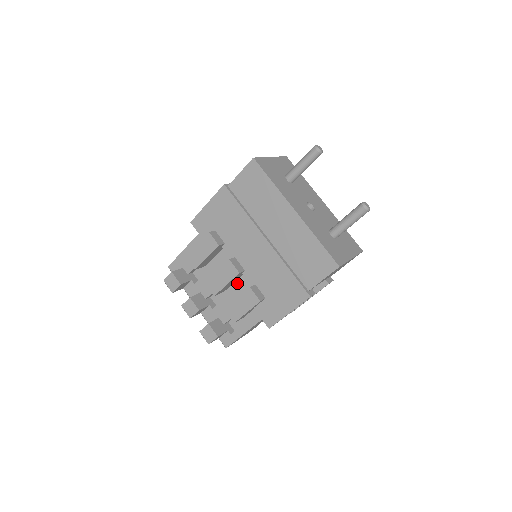
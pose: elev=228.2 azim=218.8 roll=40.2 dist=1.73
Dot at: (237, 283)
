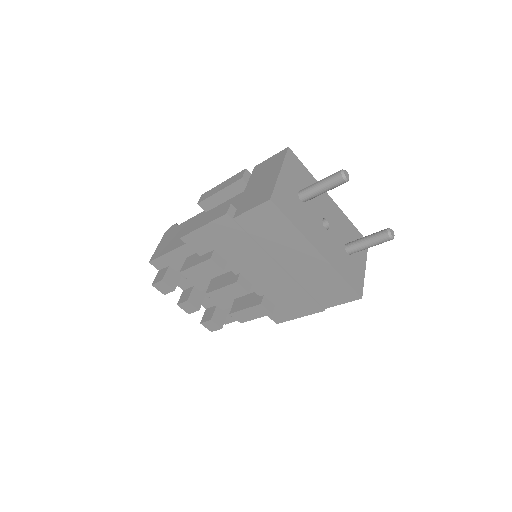
Dot at: occluded
